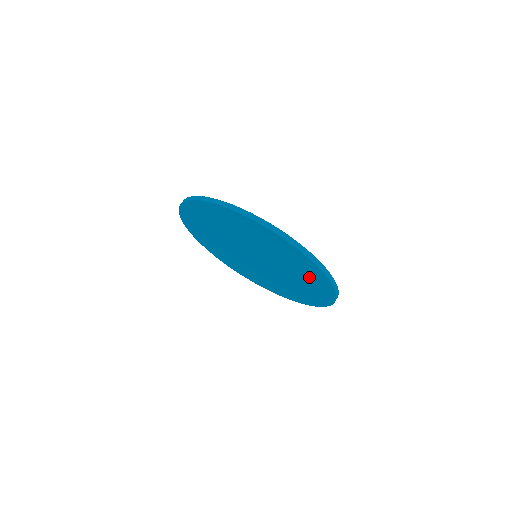
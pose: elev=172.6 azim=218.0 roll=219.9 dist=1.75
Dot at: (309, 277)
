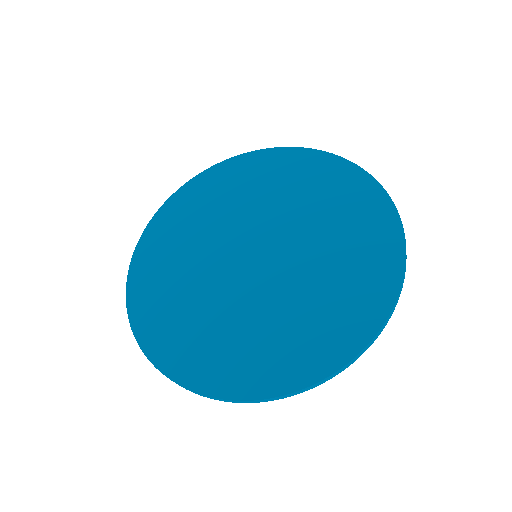
Dot at: occluded
